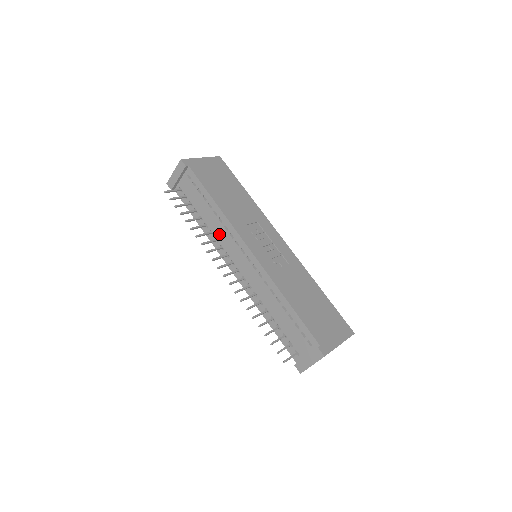
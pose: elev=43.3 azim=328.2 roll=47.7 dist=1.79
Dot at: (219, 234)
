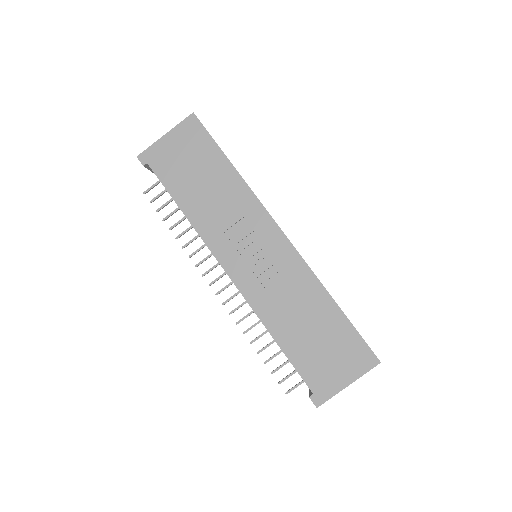
Dot at: occluded
